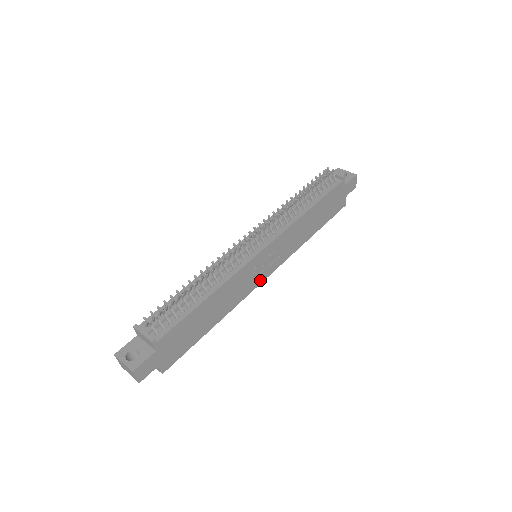
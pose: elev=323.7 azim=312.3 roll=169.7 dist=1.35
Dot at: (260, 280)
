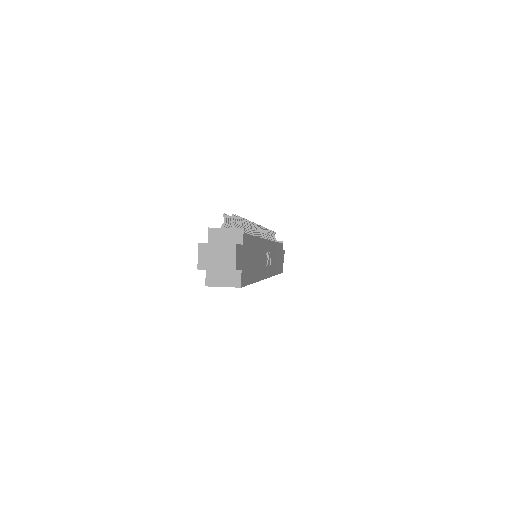
Dot at: (266, 274)
